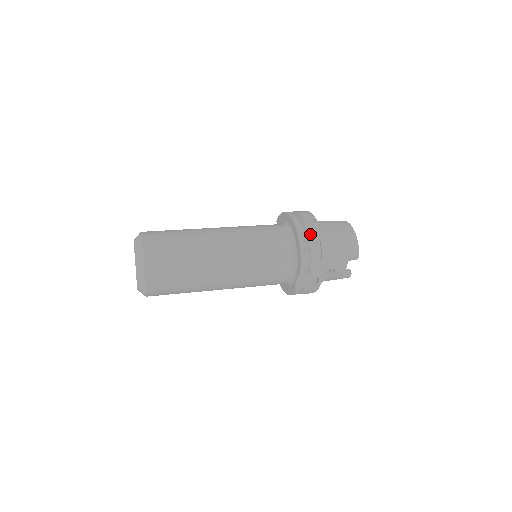
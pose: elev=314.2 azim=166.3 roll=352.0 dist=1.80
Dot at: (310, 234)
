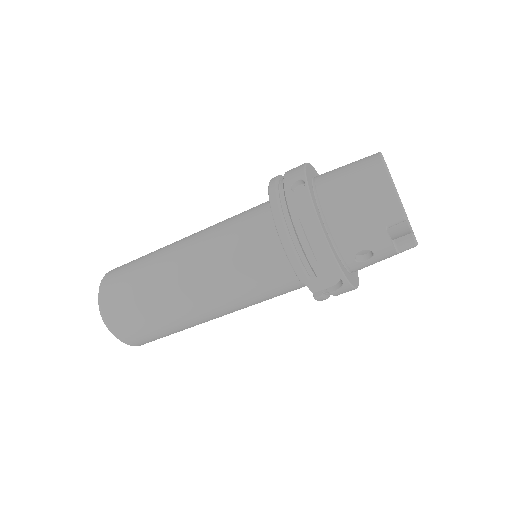
Dot at: (293, 212)
